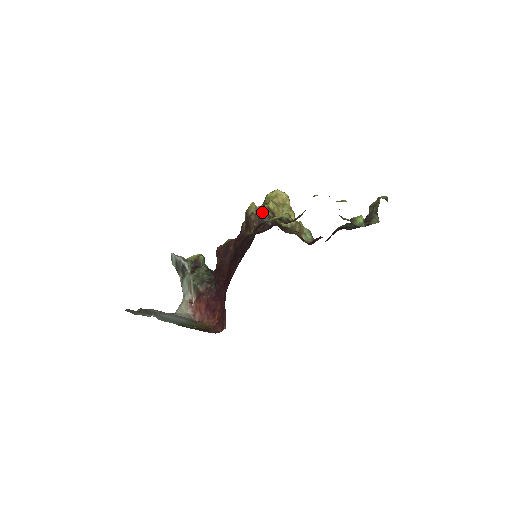
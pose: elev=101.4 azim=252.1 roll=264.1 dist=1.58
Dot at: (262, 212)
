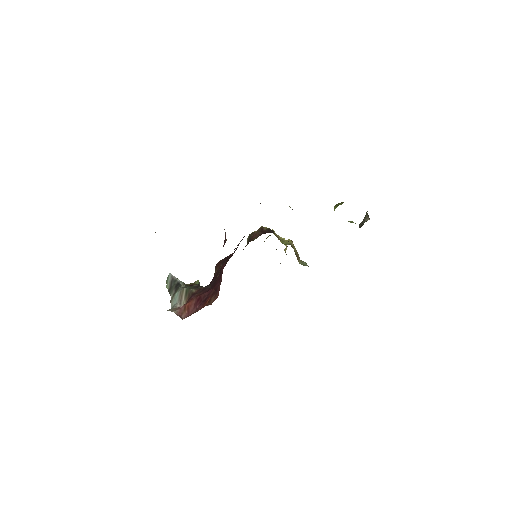
Dot at: (265, 227)
